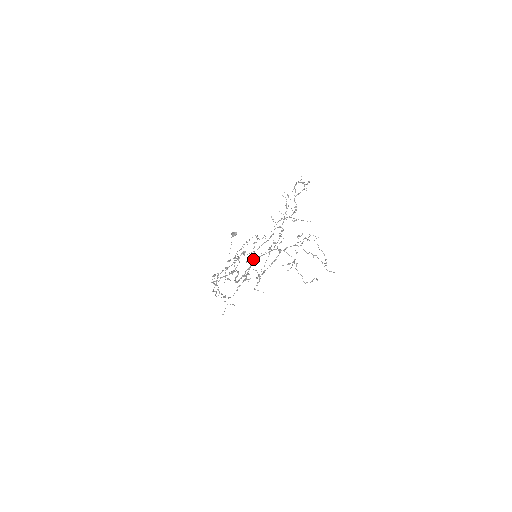
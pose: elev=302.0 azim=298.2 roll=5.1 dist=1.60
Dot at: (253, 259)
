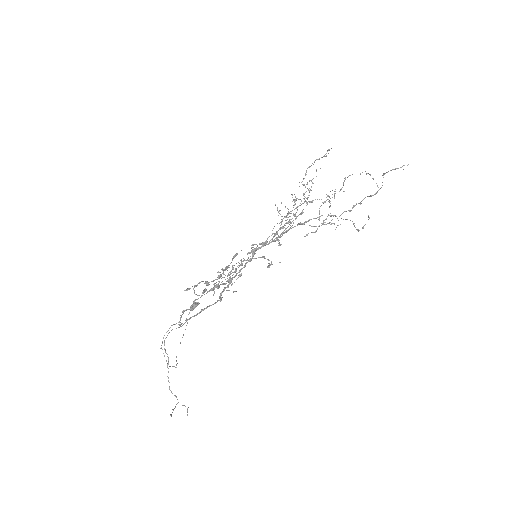
Dot at: occluded
